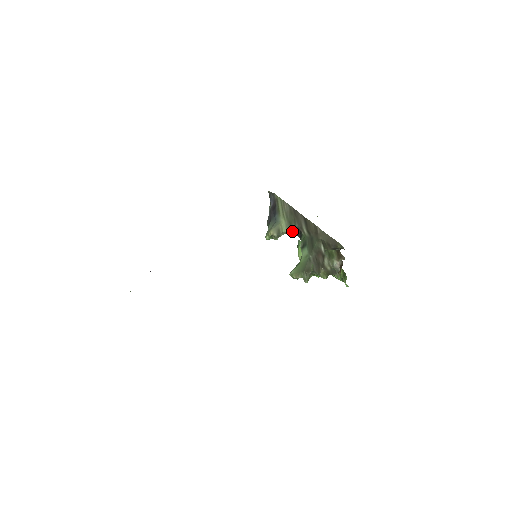
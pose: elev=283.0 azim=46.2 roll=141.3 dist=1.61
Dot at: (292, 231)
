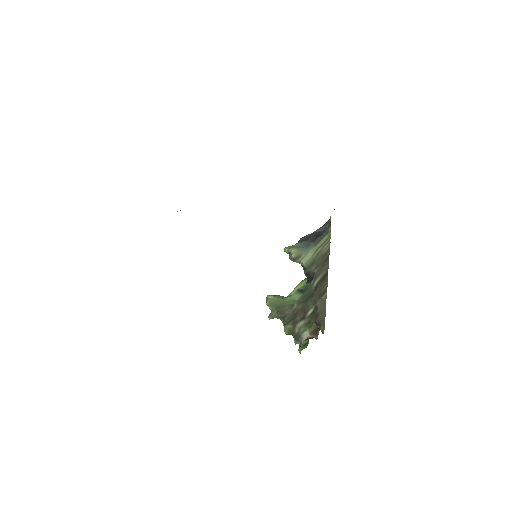
Dot at: (308, 269)
